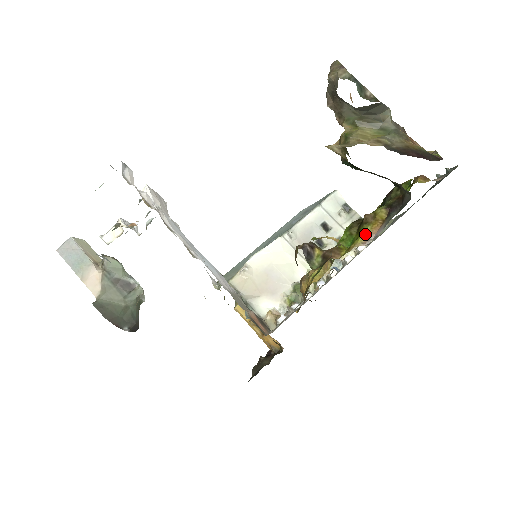
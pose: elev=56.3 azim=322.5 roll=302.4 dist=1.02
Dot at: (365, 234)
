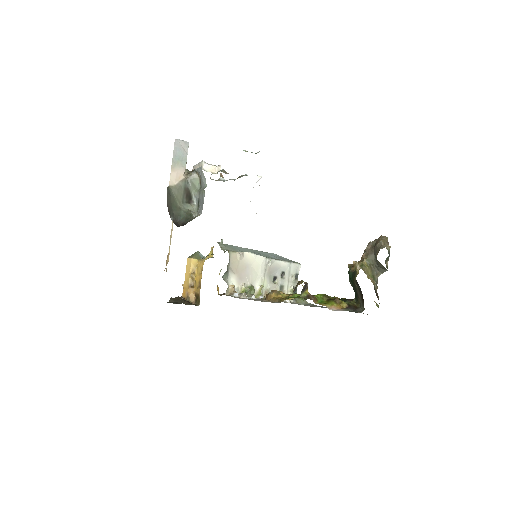
Dot at: (333, 305)
